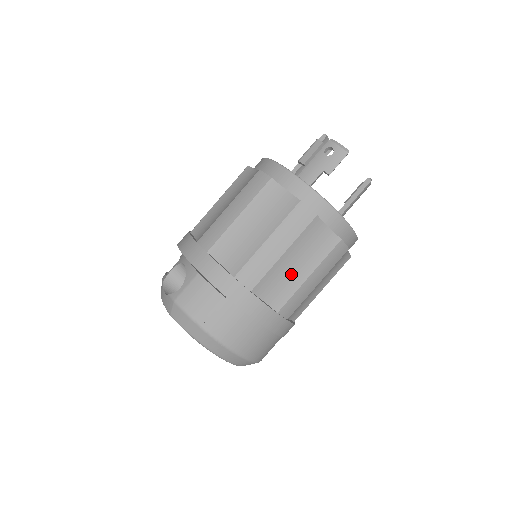
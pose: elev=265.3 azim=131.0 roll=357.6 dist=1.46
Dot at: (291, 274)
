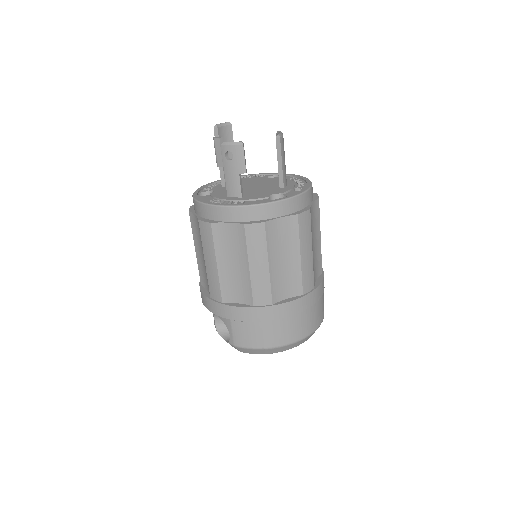
Dot at: (287, 268)
